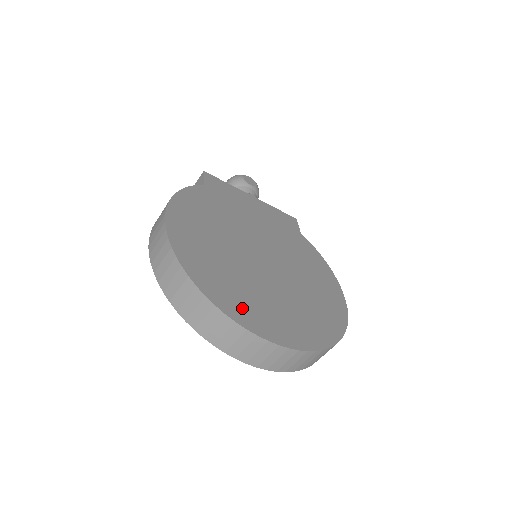
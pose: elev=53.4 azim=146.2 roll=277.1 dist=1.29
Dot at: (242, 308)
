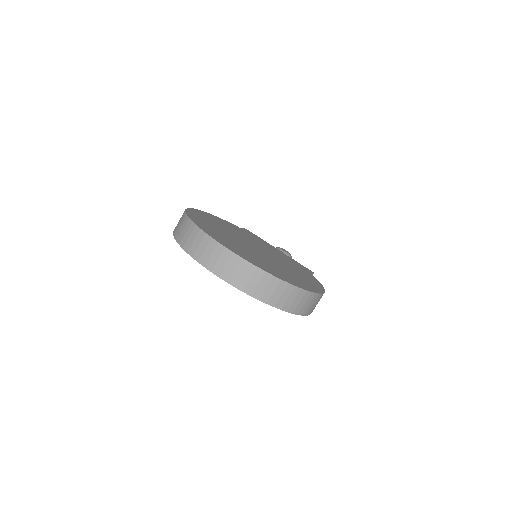
Dot at: (212, 233)
